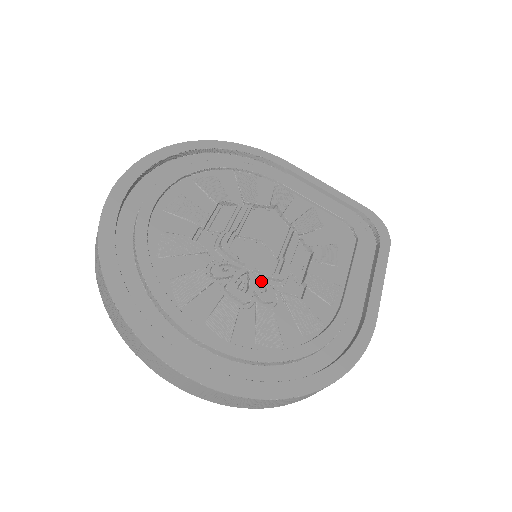
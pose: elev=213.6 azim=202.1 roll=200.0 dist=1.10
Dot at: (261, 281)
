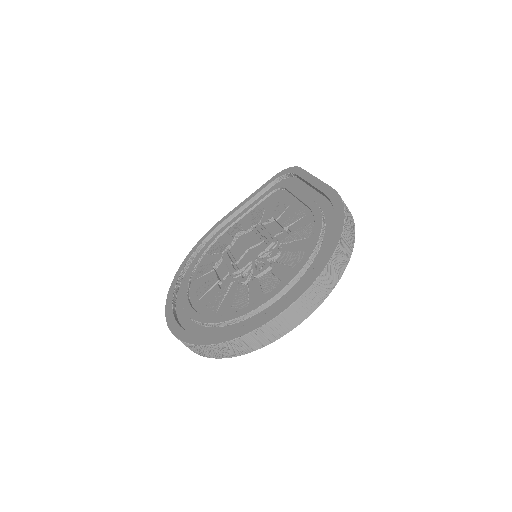
Dot at: (266, 254)
